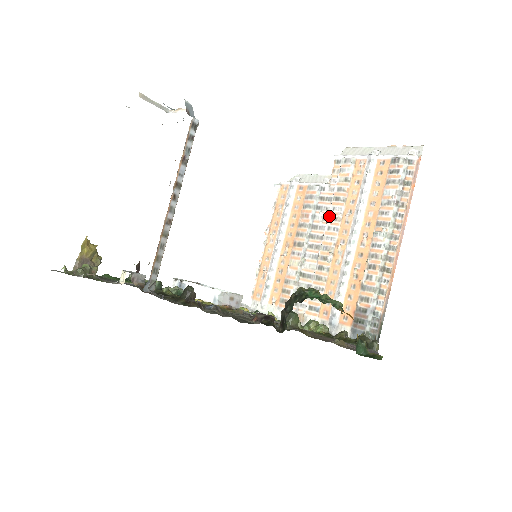
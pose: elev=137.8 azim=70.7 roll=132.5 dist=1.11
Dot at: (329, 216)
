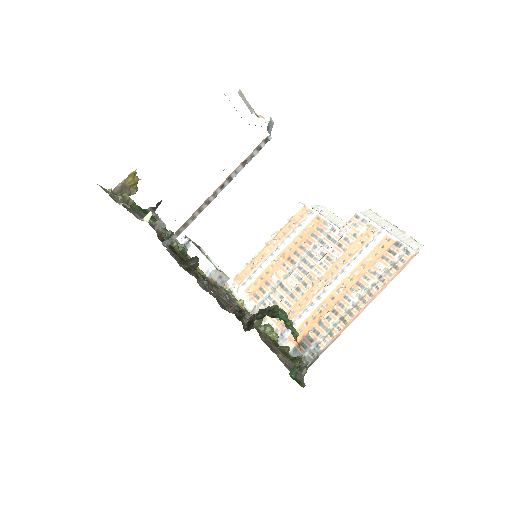
Dot at: (326, 254)
